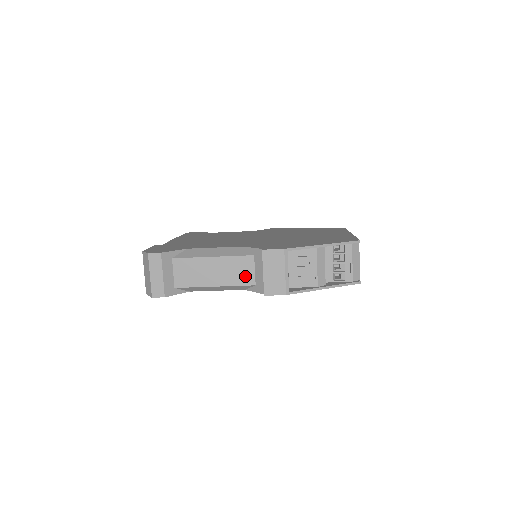
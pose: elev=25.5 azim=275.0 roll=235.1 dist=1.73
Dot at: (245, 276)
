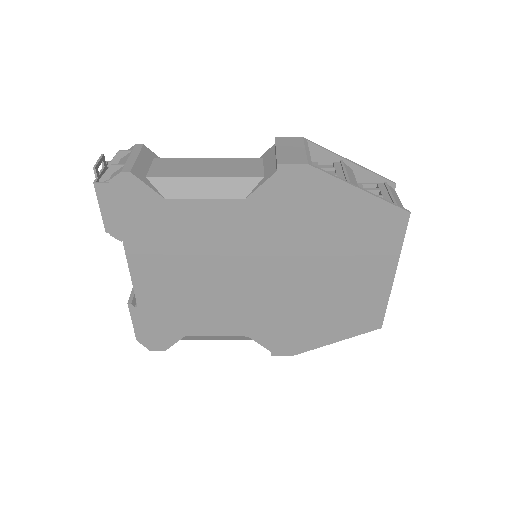
Dot at: occluded
